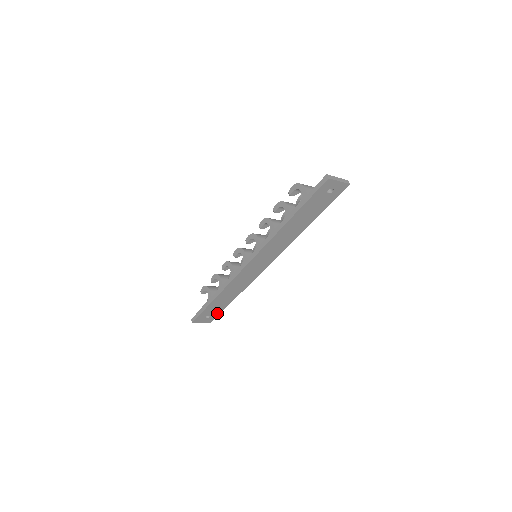
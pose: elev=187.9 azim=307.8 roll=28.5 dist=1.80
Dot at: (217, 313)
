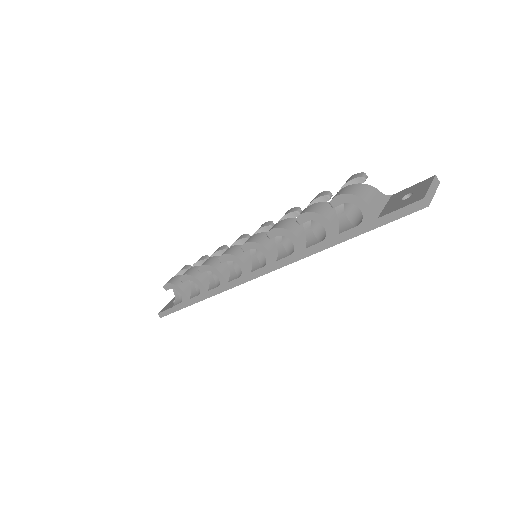
Dot at: occluded
